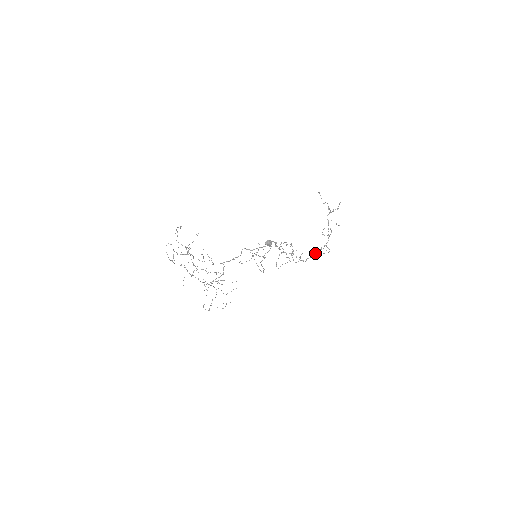
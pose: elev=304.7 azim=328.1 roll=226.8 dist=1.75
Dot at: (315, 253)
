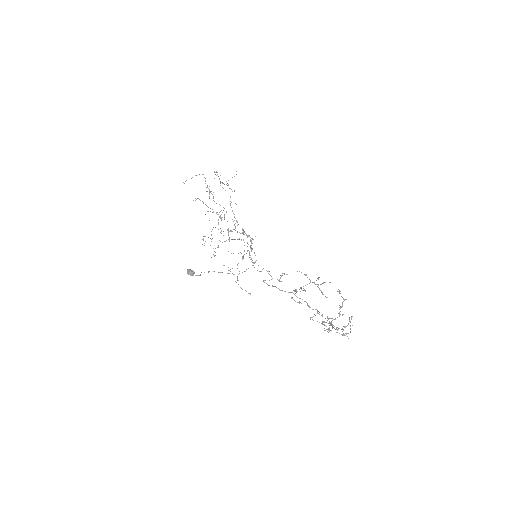
Dot at: (310, 318)
